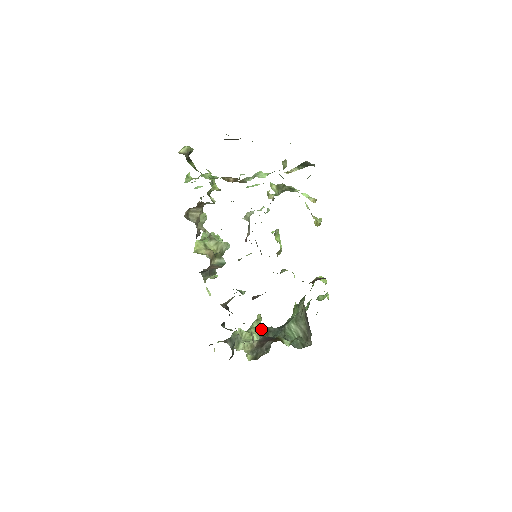
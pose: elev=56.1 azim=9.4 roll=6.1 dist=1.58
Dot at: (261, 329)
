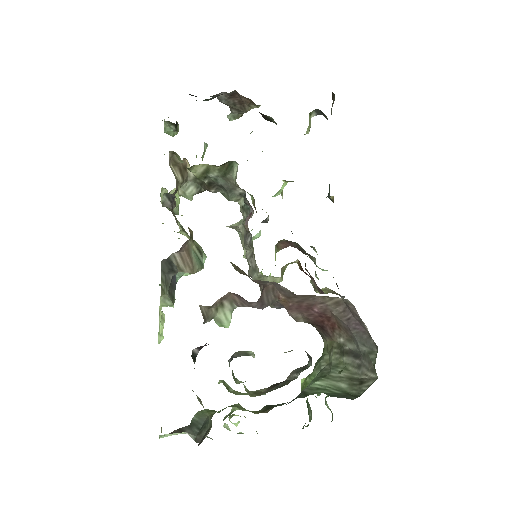
Dot at: occluded
